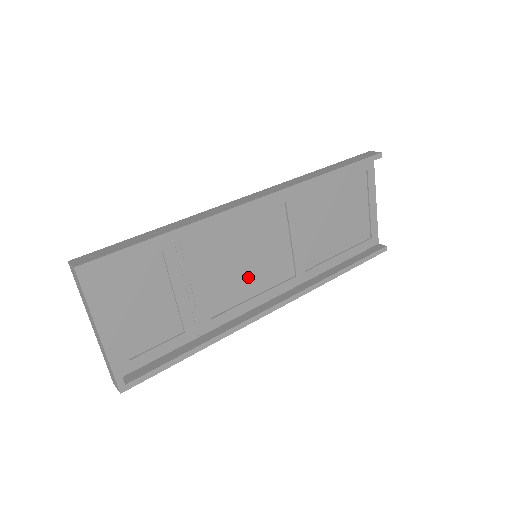
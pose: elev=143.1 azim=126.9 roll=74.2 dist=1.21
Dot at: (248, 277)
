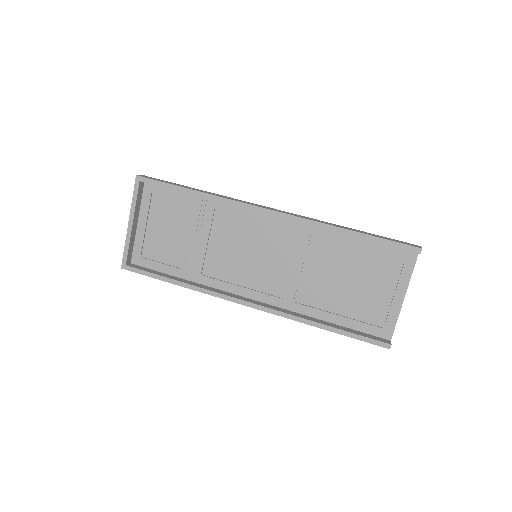
Dot at: (243, 267)
